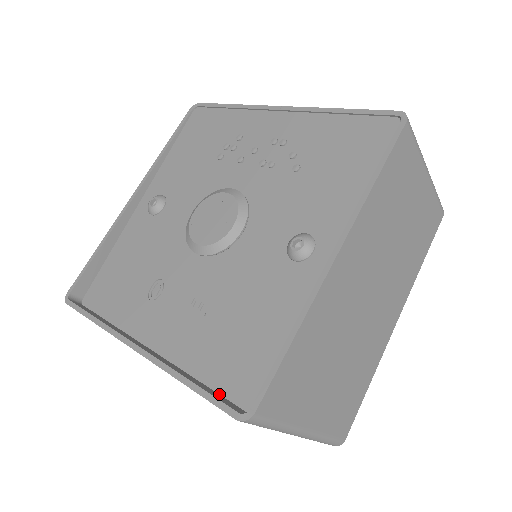
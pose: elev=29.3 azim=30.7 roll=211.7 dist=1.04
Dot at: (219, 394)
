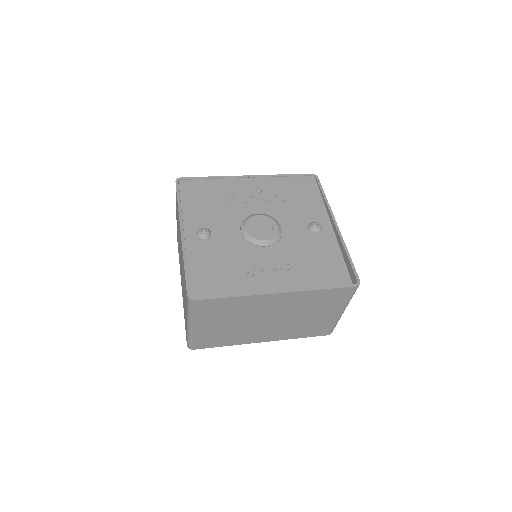
Dot at: occluded
